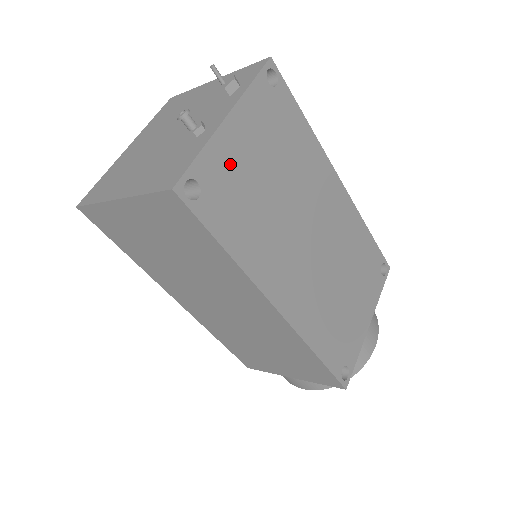
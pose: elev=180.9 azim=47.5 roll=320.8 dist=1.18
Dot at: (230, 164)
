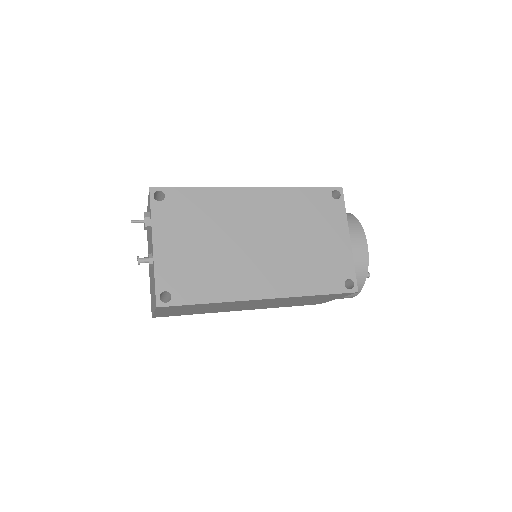
Dot at: (174, 264)
